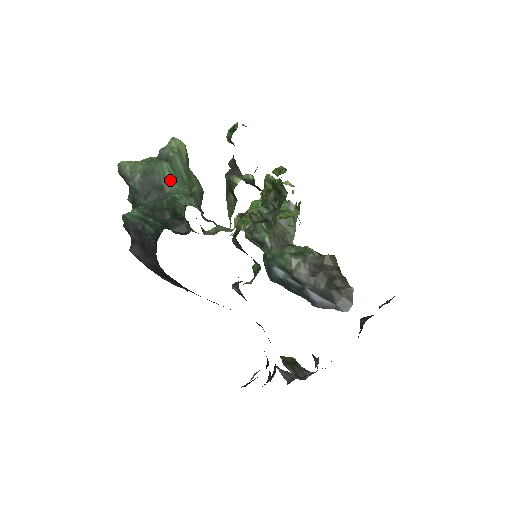
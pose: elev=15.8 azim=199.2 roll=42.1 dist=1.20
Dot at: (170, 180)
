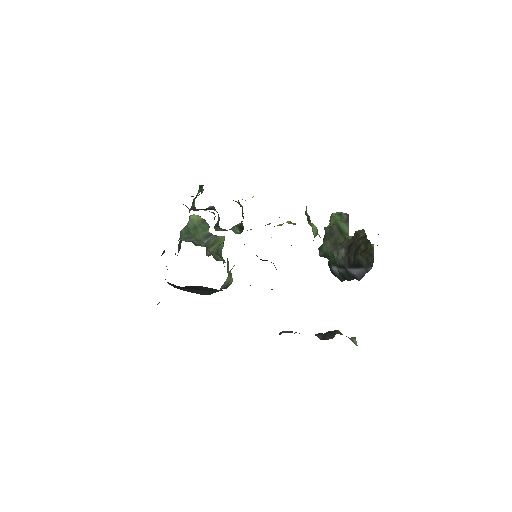
Dot at: (182, 236)
